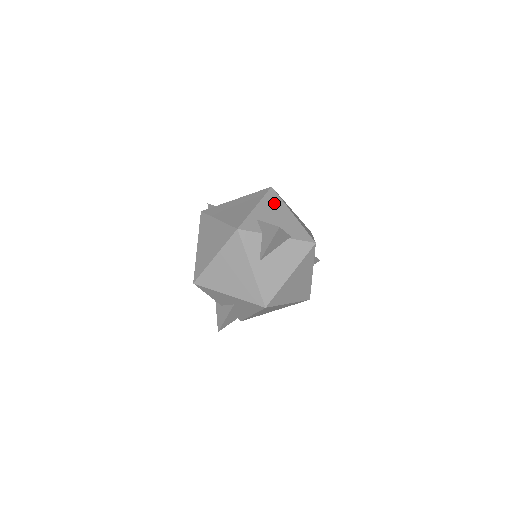
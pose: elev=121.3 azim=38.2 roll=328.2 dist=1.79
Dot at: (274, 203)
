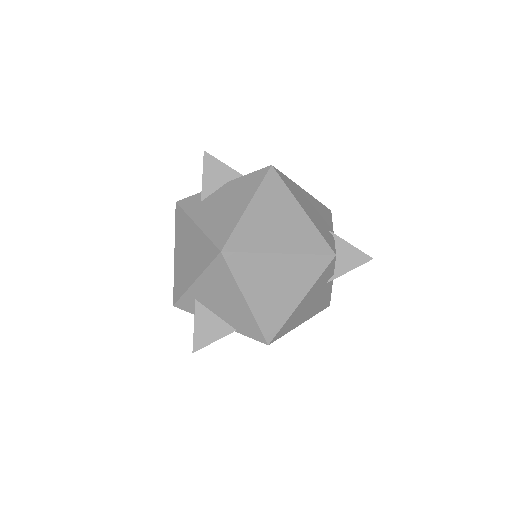
Dot at: (220, 280)
